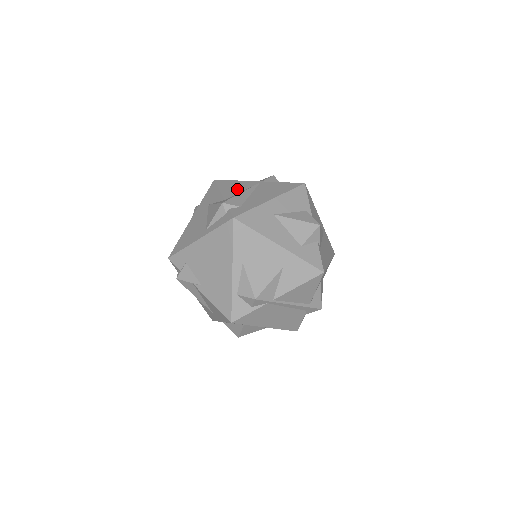
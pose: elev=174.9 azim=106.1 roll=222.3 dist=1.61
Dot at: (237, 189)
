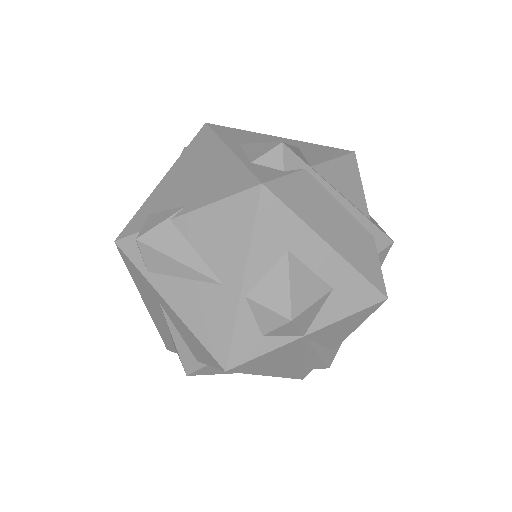
Dot at: occluded
